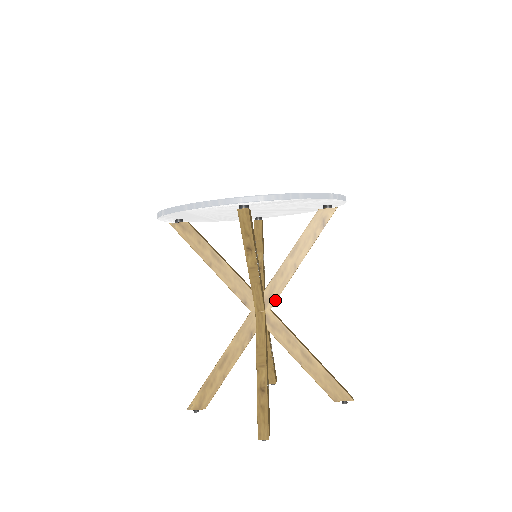
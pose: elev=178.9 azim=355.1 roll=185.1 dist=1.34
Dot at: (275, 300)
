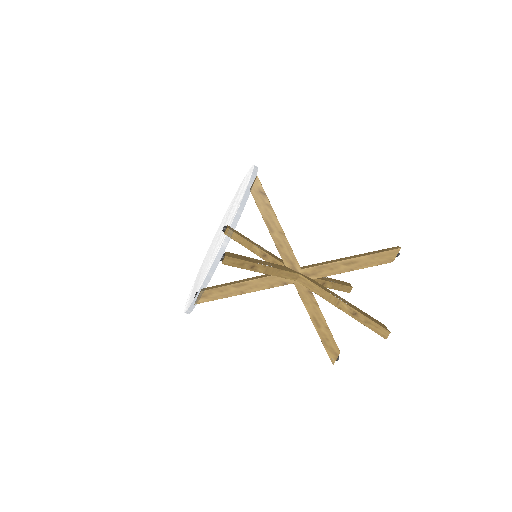
Dot at: (296, 262)
